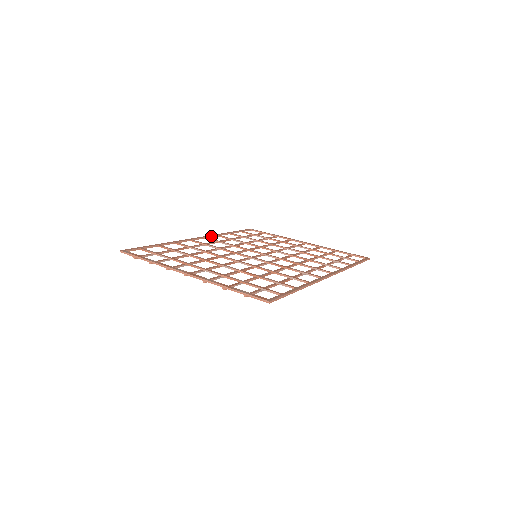
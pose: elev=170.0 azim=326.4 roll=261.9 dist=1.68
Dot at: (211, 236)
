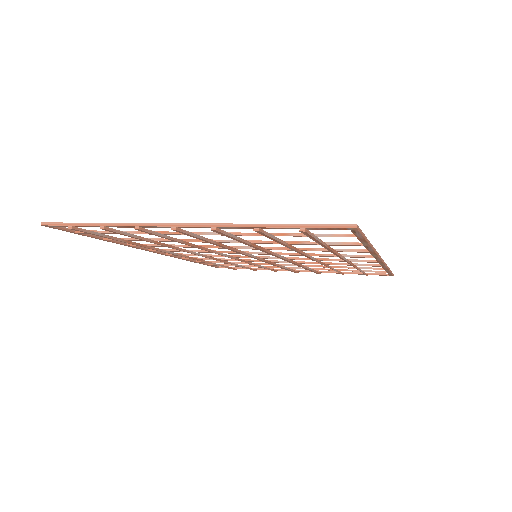
Dot at: occluded
